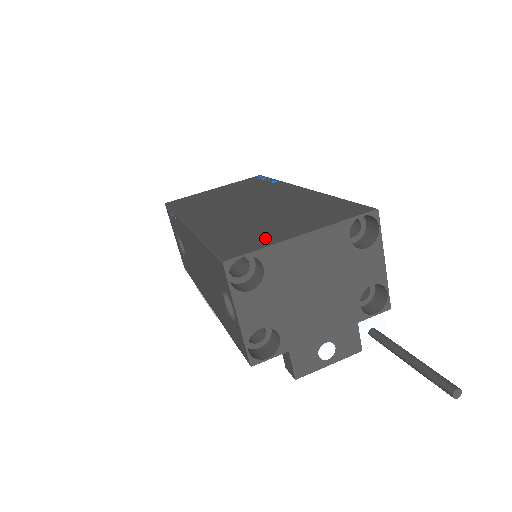
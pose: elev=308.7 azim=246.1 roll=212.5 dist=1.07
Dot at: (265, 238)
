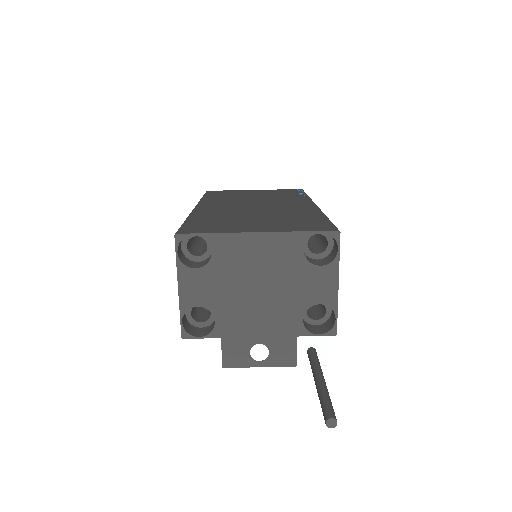
Dot at: (227, 227)
